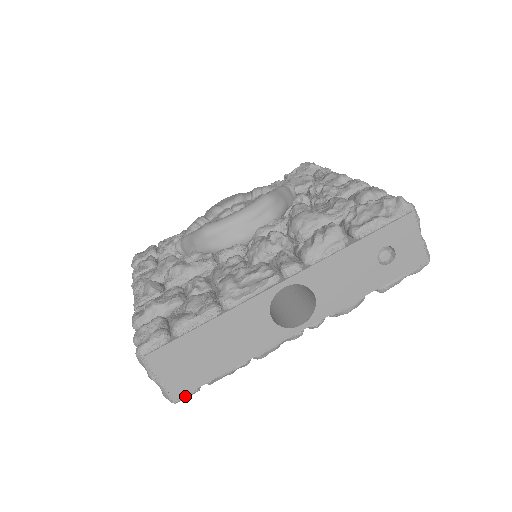
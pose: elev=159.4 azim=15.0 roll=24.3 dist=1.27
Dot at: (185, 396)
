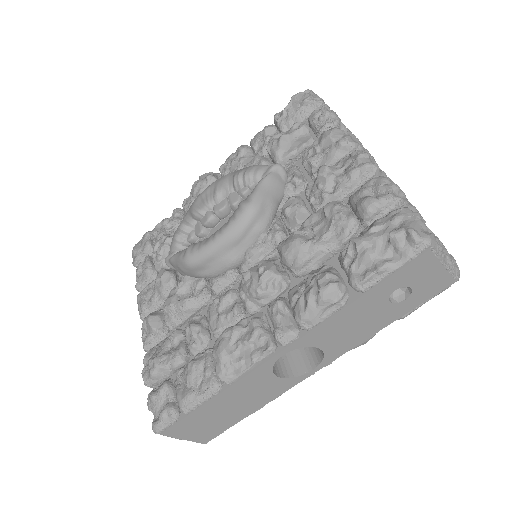
Dot at: (213, 438)
